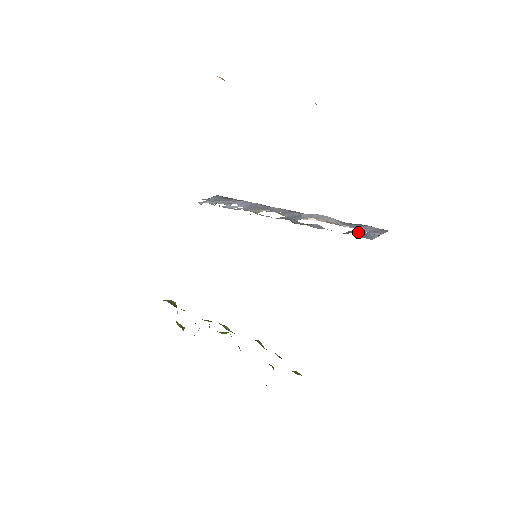
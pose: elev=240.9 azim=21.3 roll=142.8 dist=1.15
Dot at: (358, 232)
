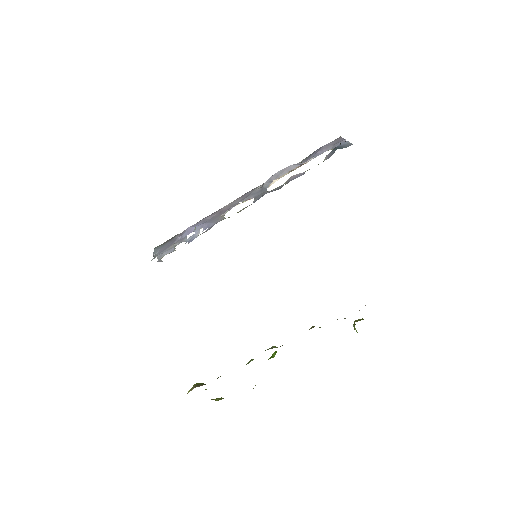
Dot at: (336, 149)
